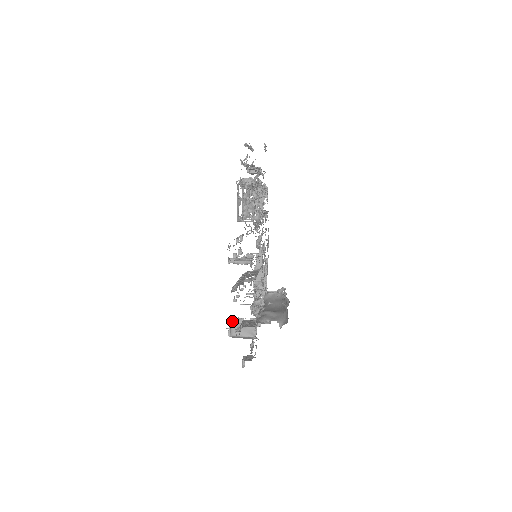
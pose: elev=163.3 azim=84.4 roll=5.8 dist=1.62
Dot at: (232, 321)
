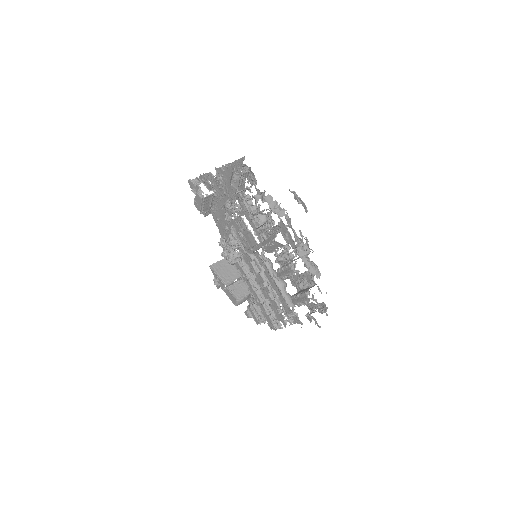
Dot at: (225, 287)
